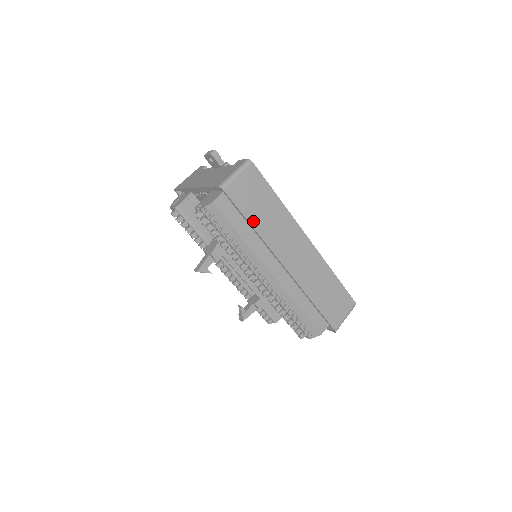
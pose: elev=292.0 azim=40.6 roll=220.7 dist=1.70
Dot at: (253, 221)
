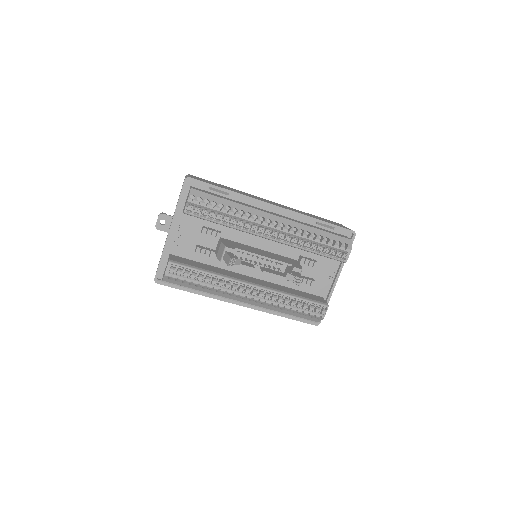
Dot at: (226, 189)
